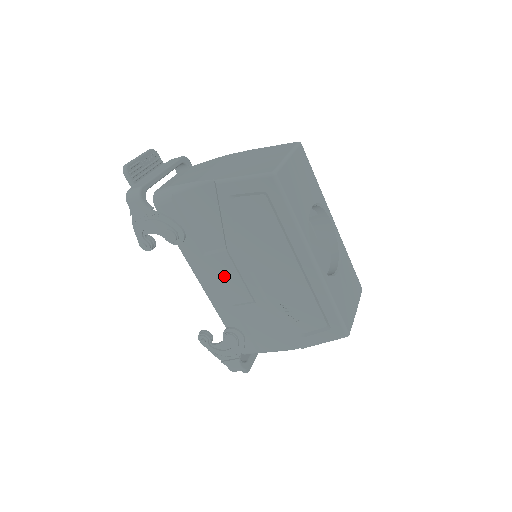
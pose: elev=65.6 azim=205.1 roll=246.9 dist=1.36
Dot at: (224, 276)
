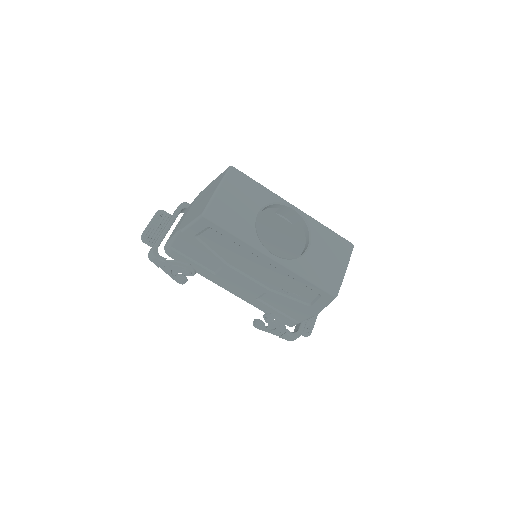
Dot at: (236, 283)
